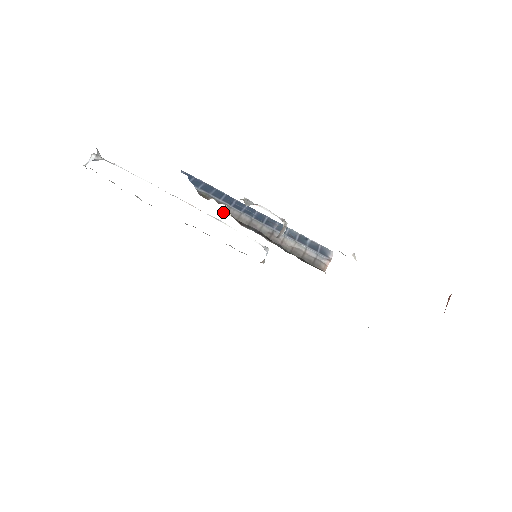
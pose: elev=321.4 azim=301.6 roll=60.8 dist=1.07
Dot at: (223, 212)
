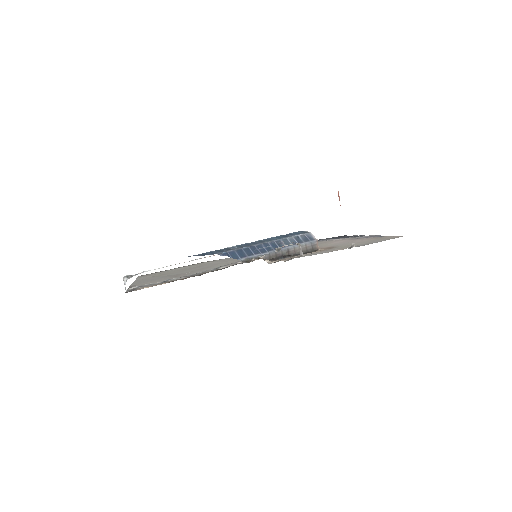
Dot at: occluded
